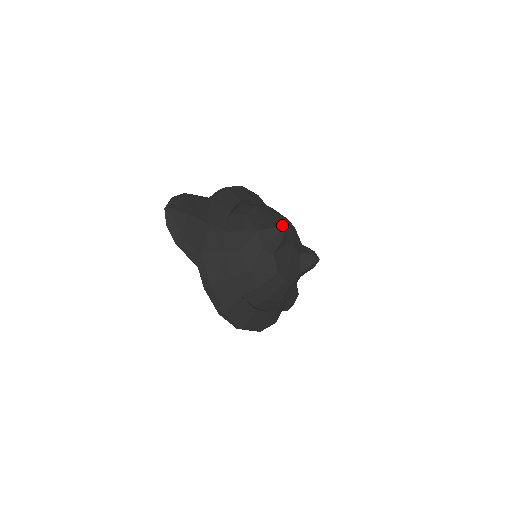
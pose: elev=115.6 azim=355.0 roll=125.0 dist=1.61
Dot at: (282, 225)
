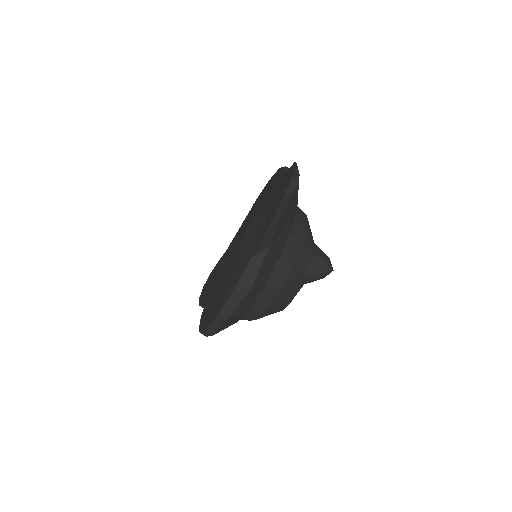
Dot at: (330, 263)
